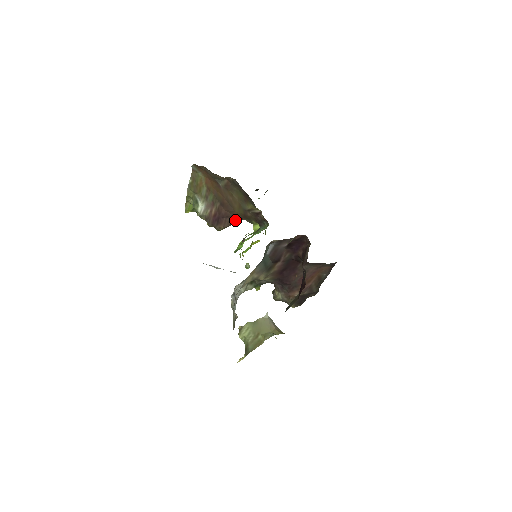
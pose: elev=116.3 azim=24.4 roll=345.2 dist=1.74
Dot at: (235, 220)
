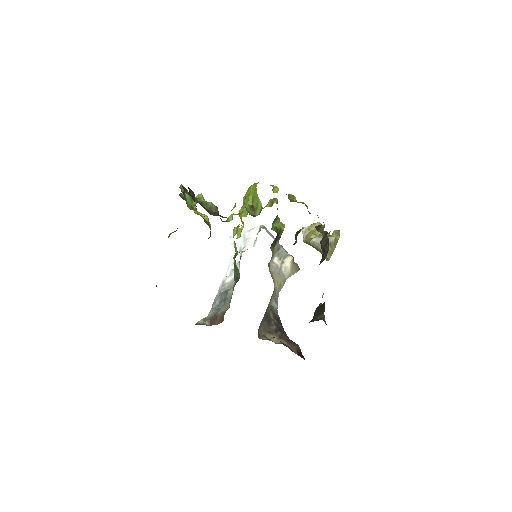
Dot at: occluded
